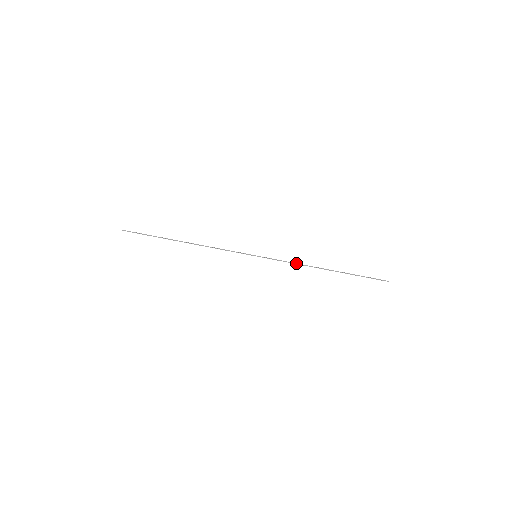
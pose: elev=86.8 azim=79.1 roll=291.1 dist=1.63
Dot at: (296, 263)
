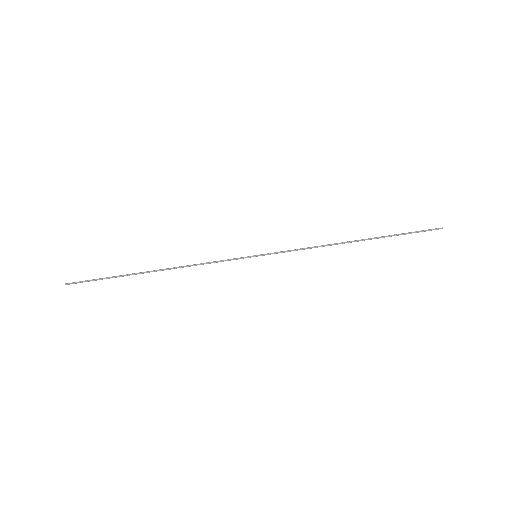
Dot at: (312, 247)
